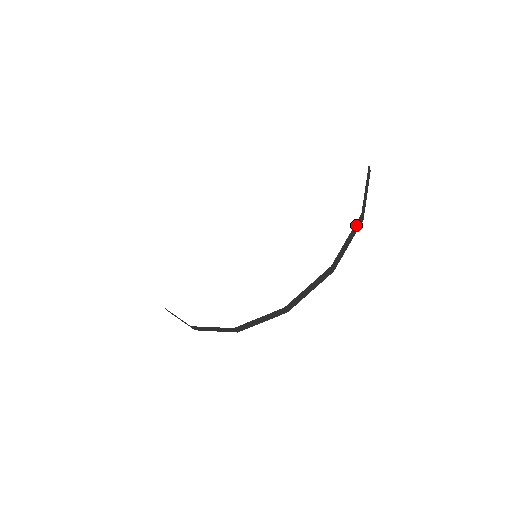
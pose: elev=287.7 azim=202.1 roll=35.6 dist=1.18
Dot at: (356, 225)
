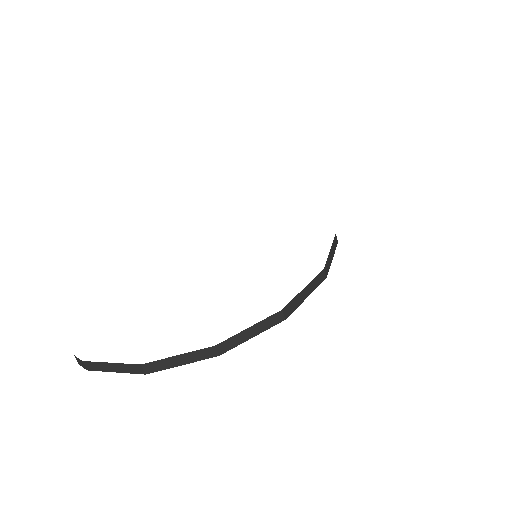
Dot at: occluded
